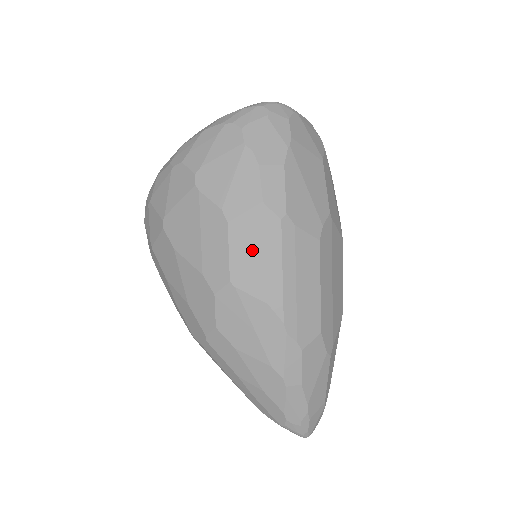
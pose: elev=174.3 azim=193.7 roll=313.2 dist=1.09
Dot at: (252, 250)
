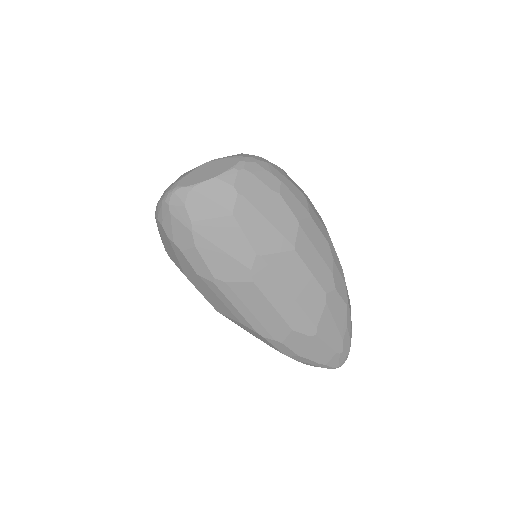
Dot at: (213, 298)
